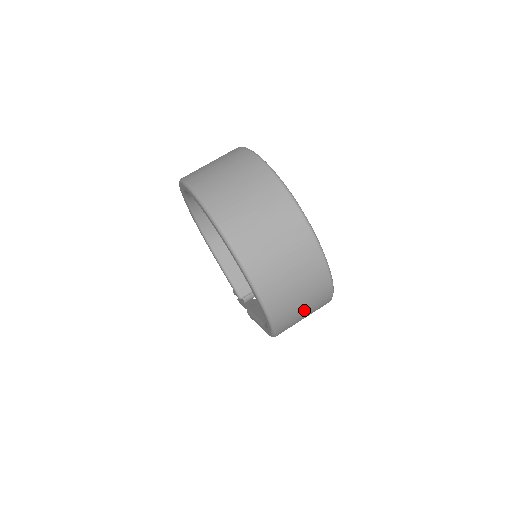
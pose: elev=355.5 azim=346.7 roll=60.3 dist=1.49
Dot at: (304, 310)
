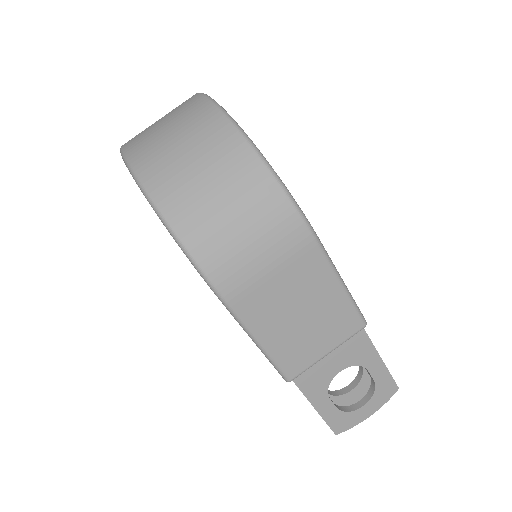
Dot at: (211, 185)
